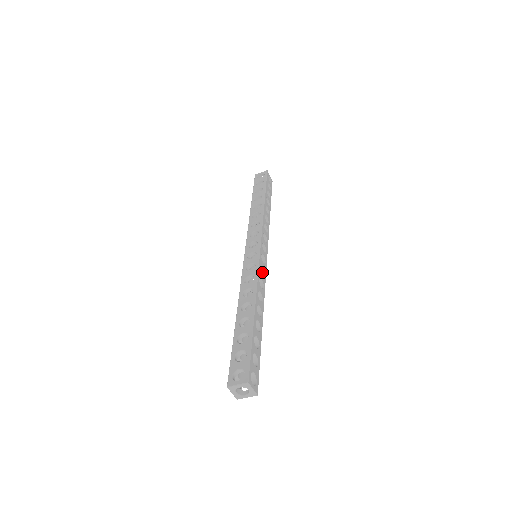
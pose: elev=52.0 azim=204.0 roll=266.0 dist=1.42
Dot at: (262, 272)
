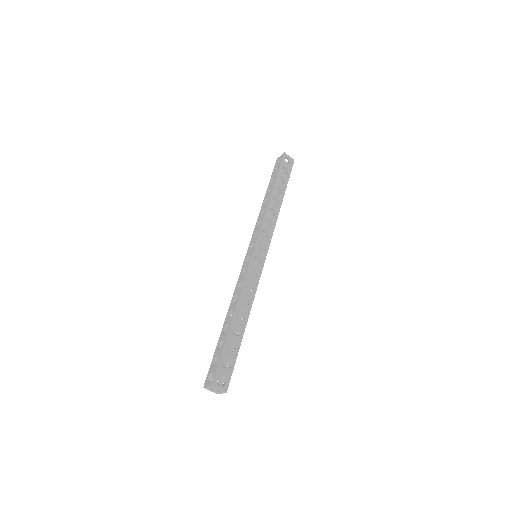
Dot at: occluded
